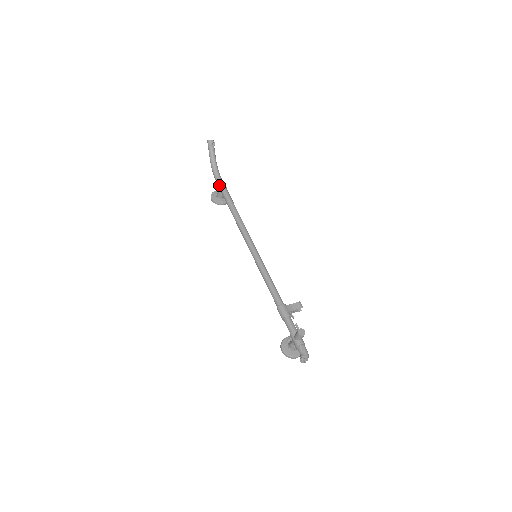
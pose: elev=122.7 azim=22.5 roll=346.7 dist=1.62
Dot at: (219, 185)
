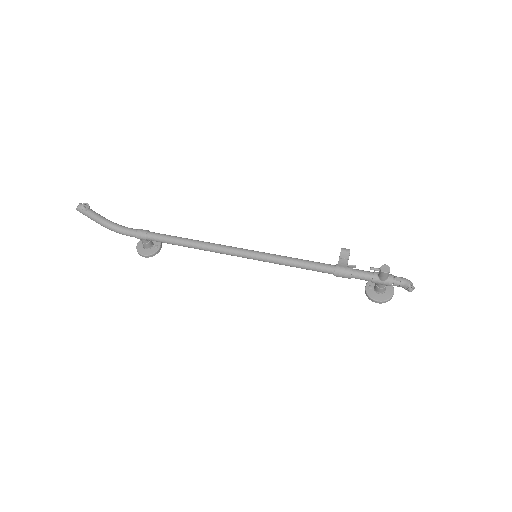
Dot at: (139, 236)
